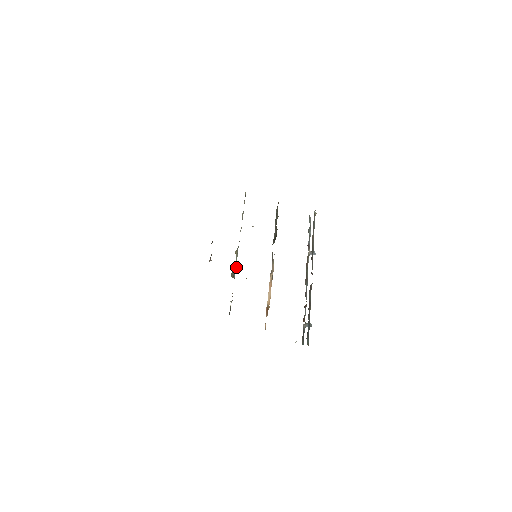
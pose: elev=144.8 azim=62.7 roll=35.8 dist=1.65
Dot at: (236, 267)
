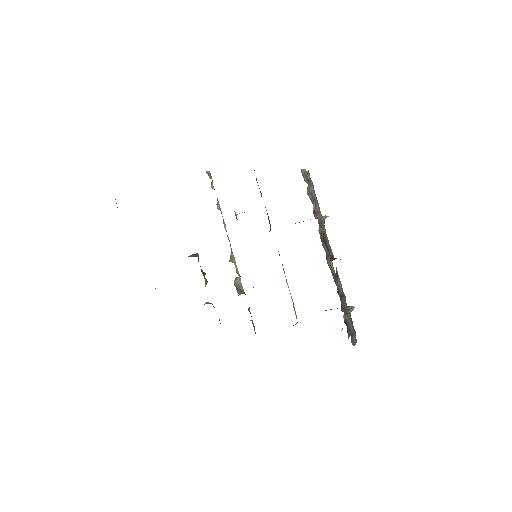
Dot at: (239, 276)
